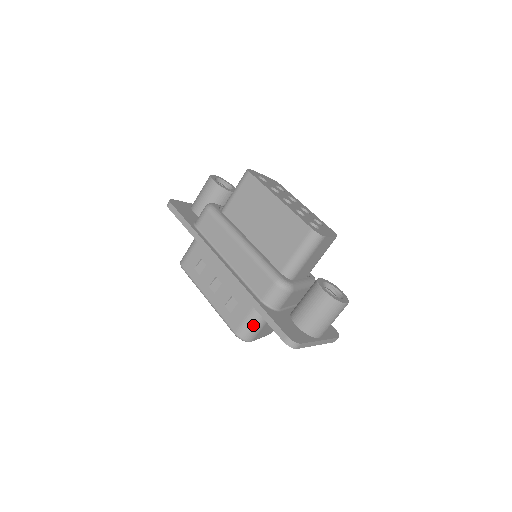
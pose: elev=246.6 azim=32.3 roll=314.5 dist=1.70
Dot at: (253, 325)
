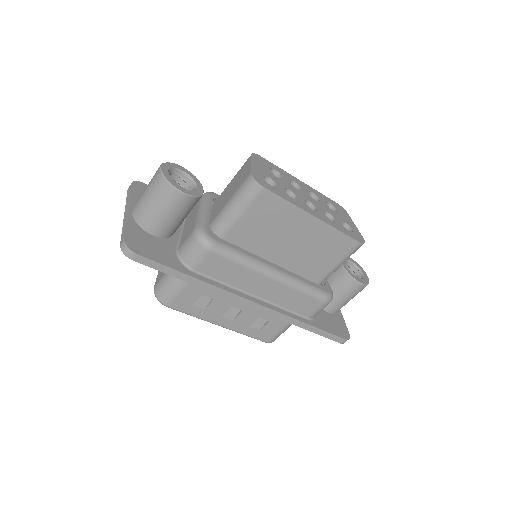
Dot at: occluded
